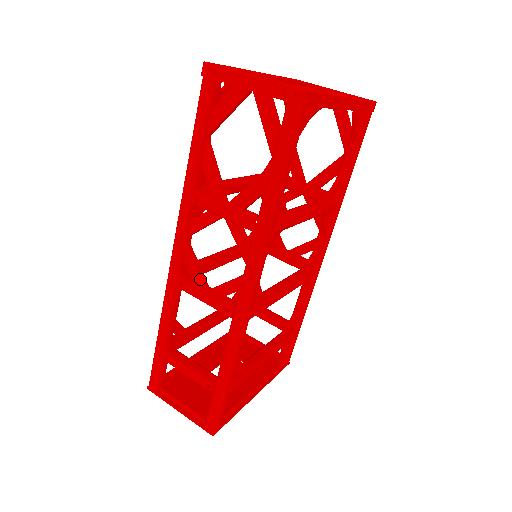
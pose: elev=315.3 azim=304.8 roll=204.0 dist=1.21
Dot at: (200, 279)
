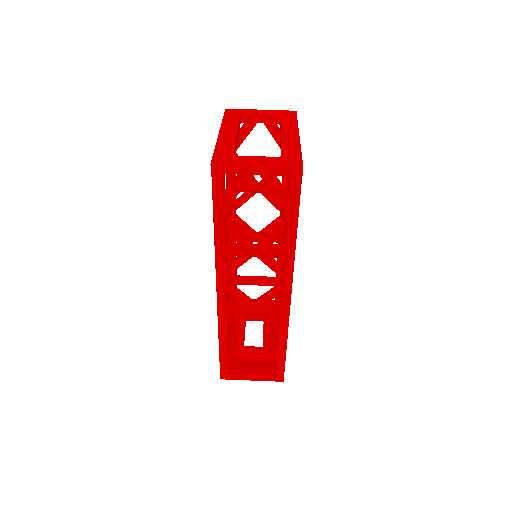
Dot at: (245, 298)
